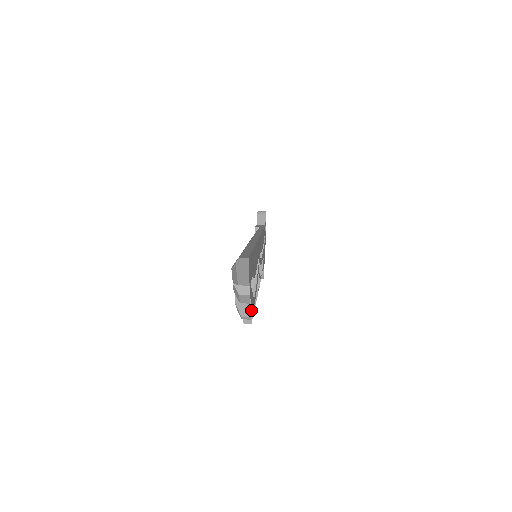
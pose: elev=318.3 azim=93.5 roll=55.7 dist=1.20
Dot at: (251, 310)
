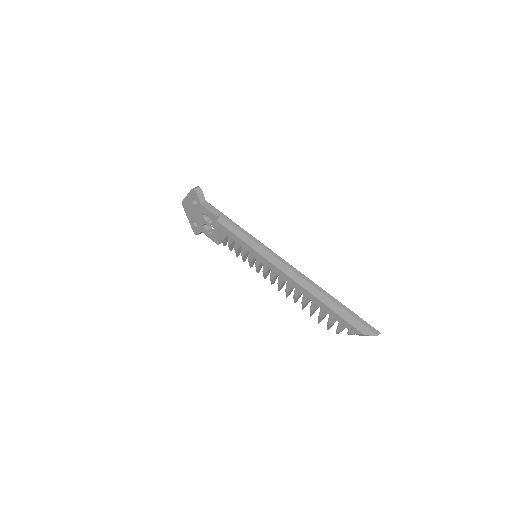
Dot at: occluded
